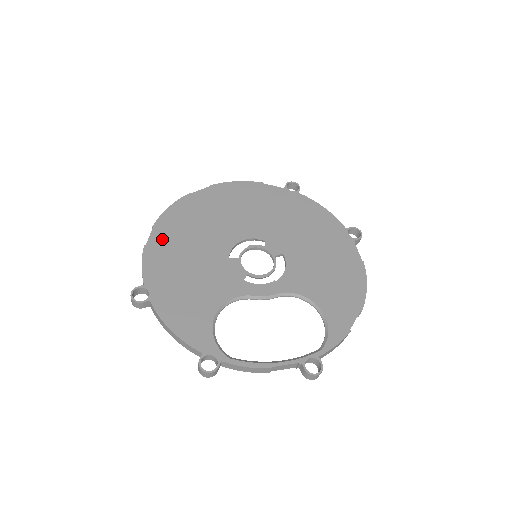
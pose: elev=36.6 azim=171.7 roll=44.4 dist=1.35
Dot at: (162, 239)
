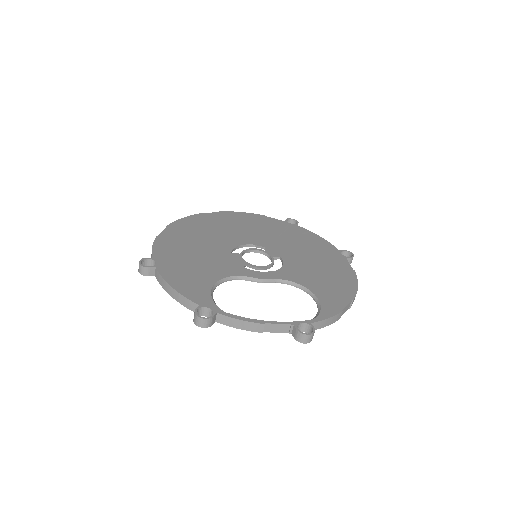
Dot at: (173, 234)
